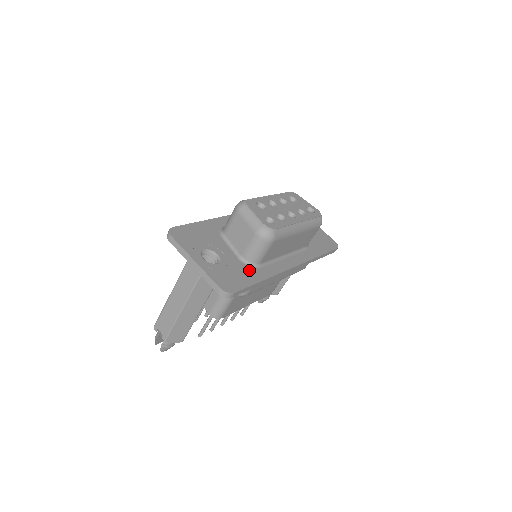
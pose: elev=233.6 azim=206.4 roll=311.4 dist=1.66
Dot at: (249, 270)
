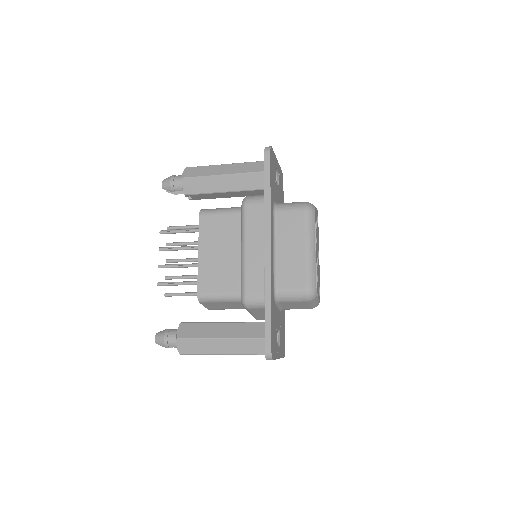
Dot at: (283, 314)
